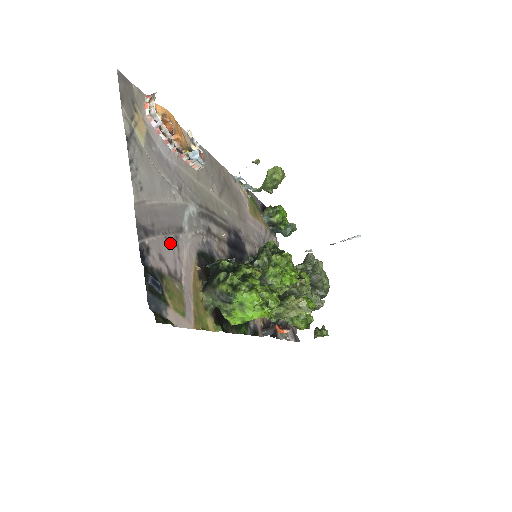
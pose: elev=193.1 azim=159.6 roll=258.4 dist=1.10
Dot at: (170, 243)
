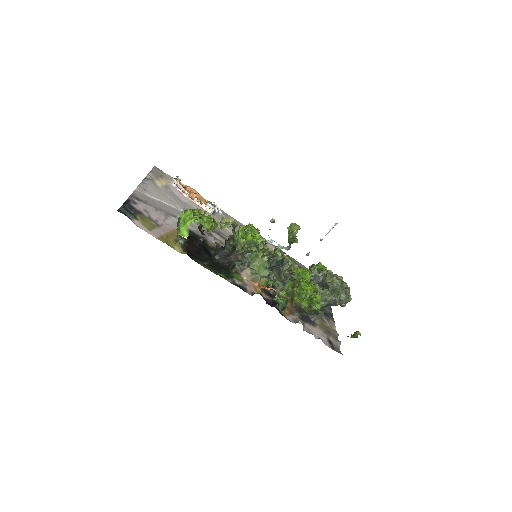
Dot at: (159, 213)
